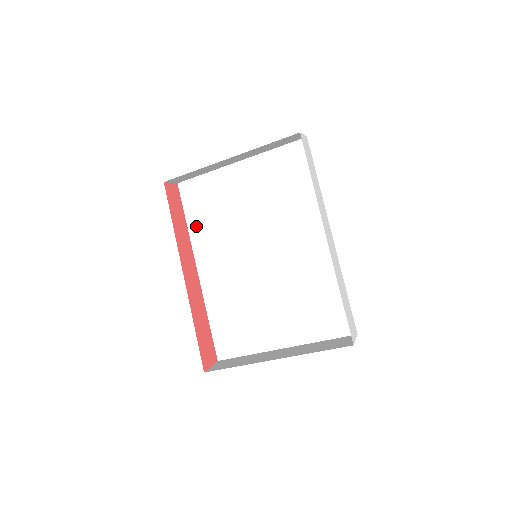
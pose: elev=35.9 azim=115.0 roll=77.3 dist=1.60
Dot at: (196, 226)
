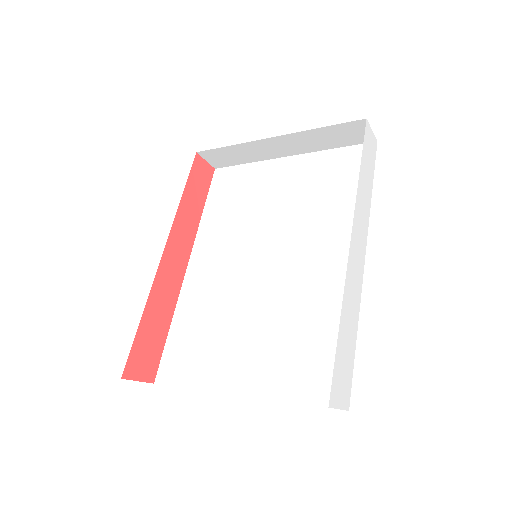
Dot at: (211, 215)
